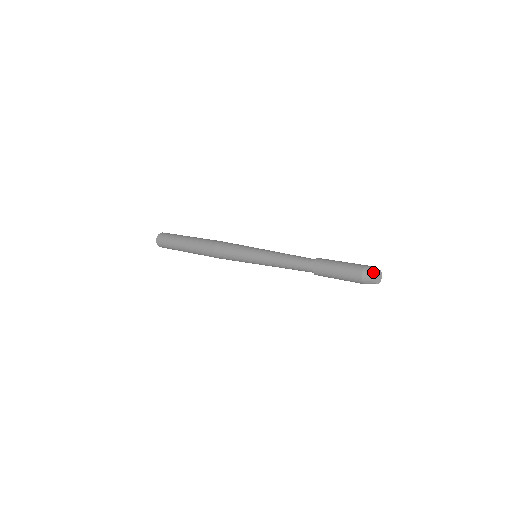
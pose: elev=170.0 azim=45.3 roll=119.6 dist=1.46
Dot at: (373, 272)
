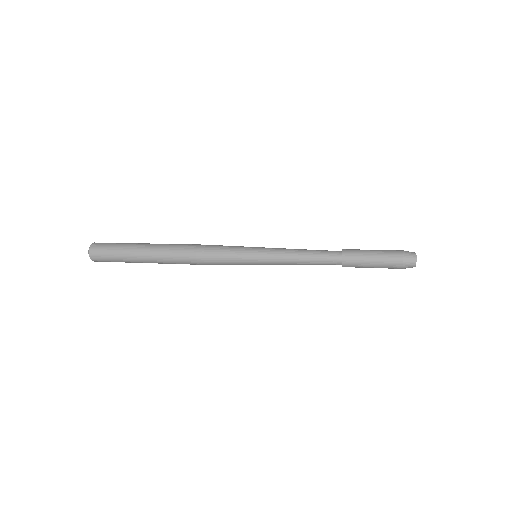
Dot at: (414, 261)
